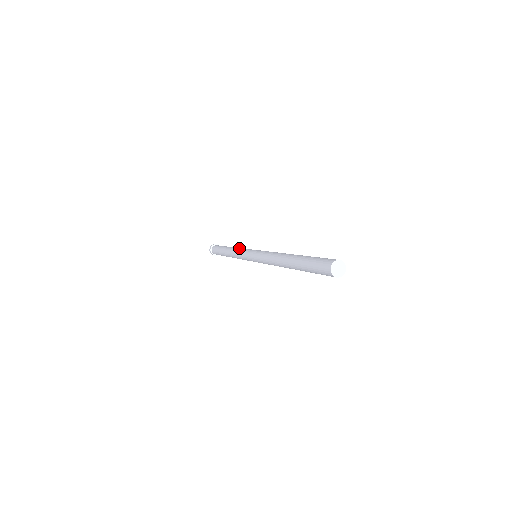
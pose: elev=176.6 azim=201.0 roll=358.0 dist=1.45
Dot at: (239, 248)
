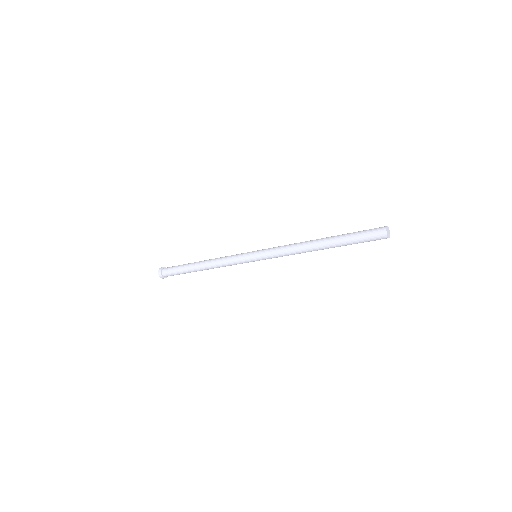
Dot at: occluded
